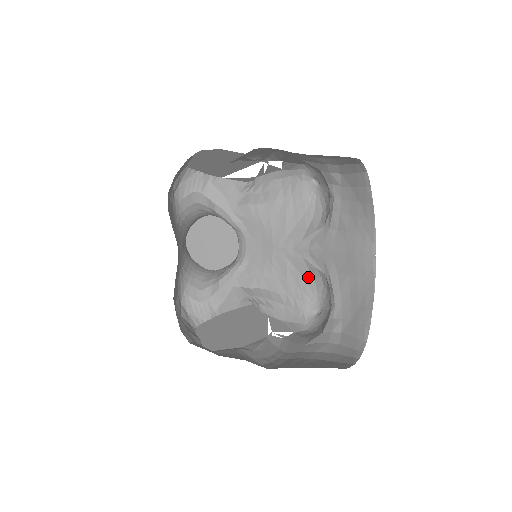
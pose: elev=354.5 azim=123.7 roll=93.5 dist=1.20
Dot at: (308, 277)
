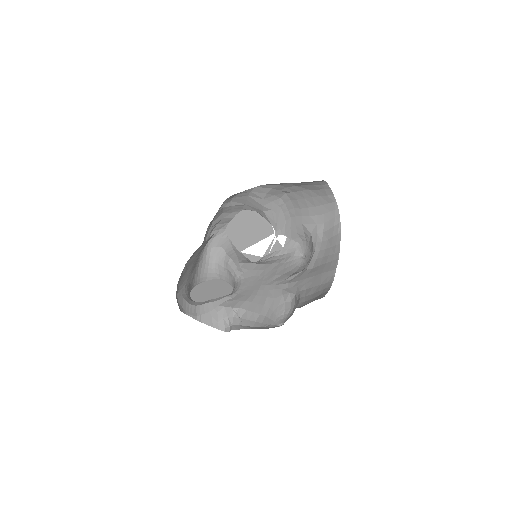
Dot at: (281, 303)
